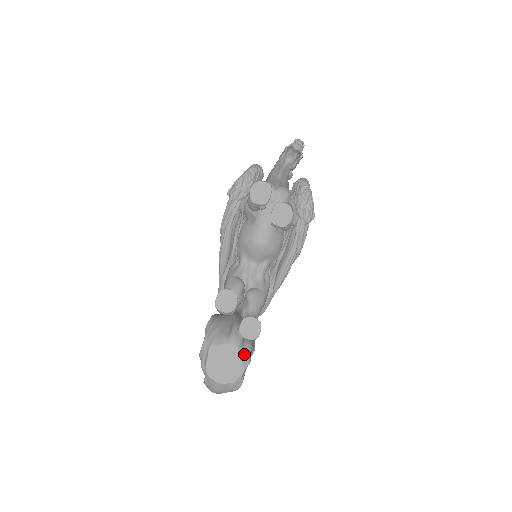
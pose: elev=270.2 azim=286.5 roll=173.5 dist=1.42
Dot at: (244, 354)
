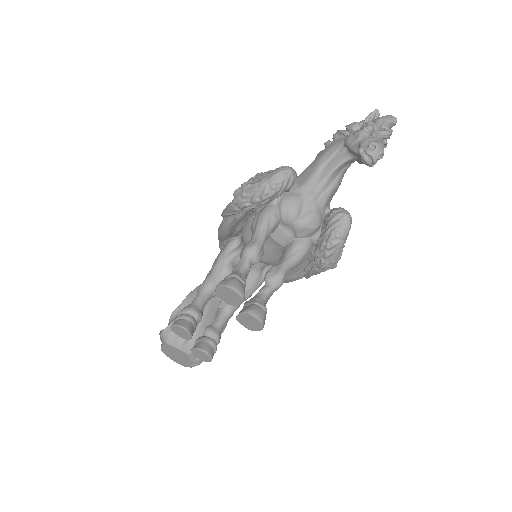
Dot at: (196, 359)
